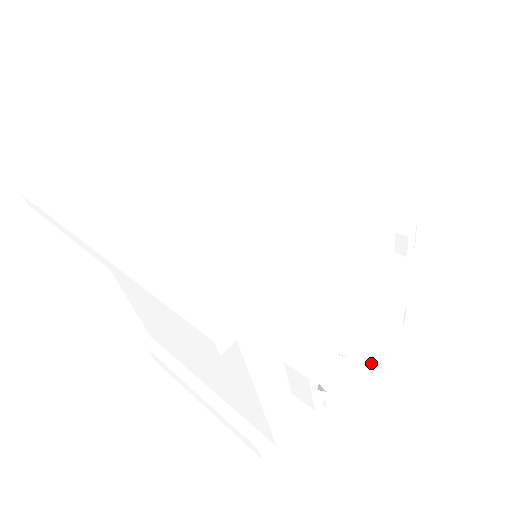
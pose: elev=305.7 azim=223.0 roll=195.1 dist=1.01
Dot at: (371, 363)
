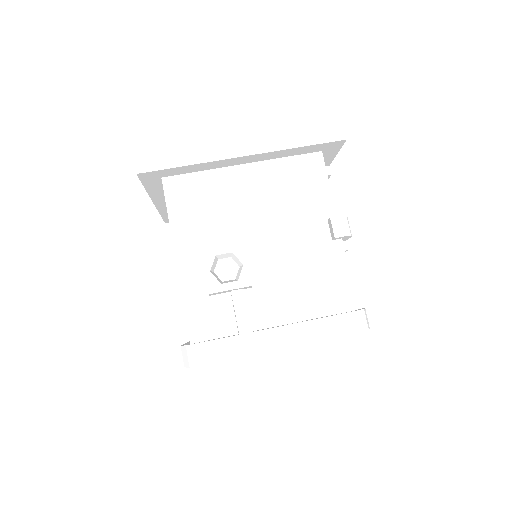
Dot at: (304, 335)
